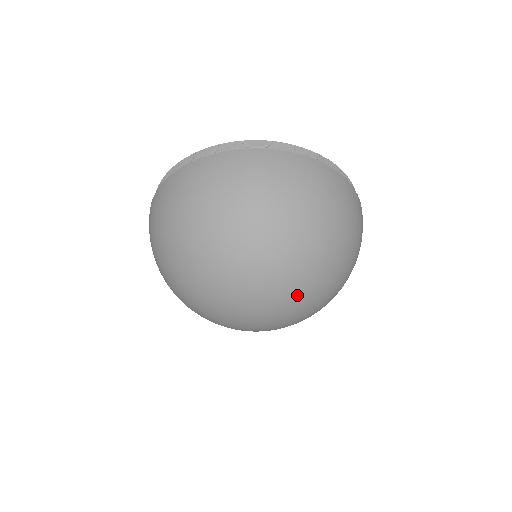
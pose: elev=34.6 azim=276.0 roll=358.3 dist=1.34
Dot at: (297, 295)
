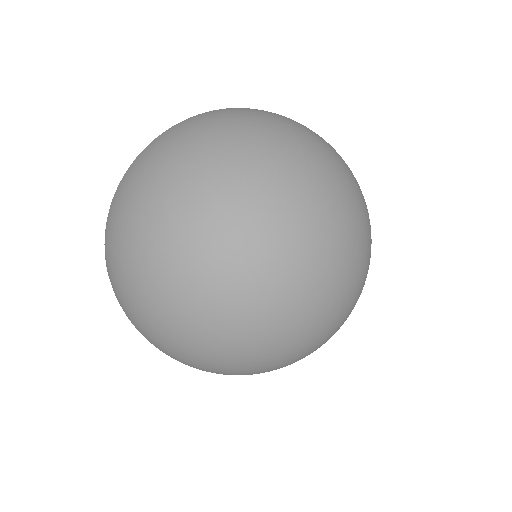
Dot at: (296, 213)
